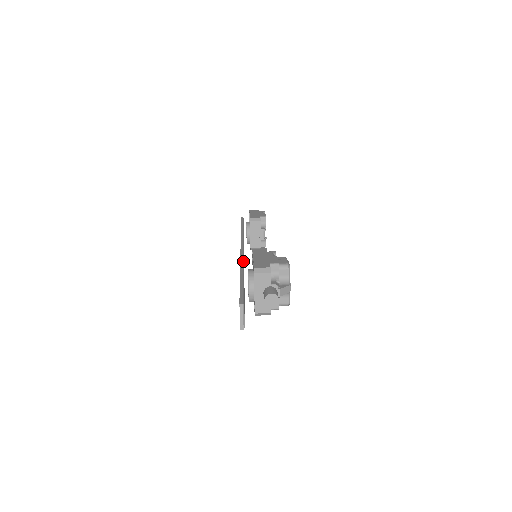
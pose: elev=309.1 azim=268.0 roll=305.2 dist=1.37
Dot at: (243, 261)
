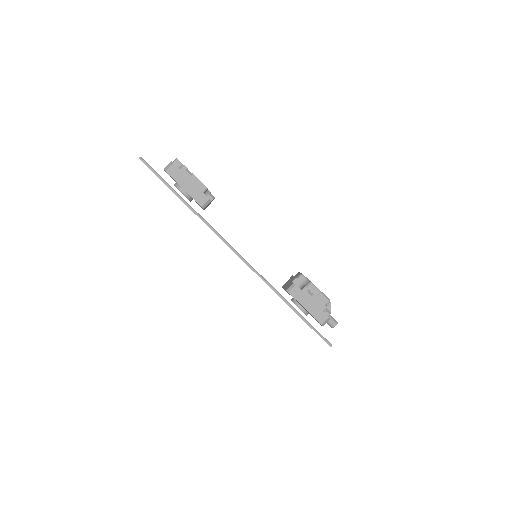
Dot at: (273, 287)
